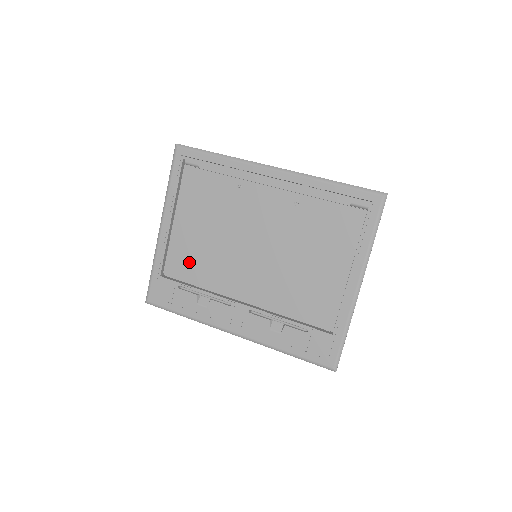
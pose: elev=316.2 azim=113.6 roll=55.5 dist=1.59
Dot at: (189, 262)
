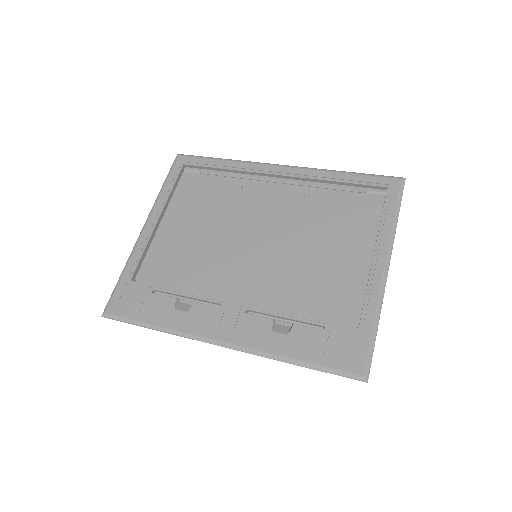
Dot at: (171, 264)
